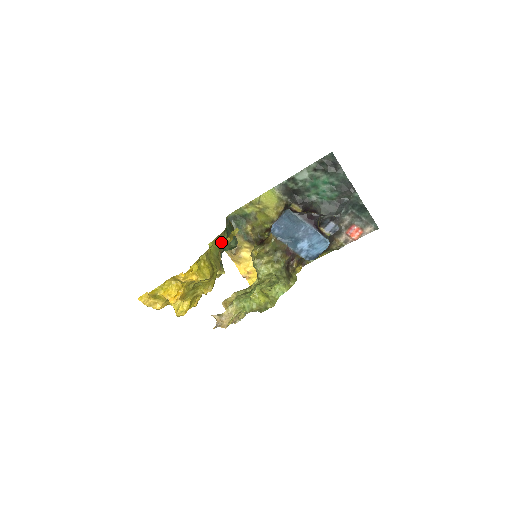
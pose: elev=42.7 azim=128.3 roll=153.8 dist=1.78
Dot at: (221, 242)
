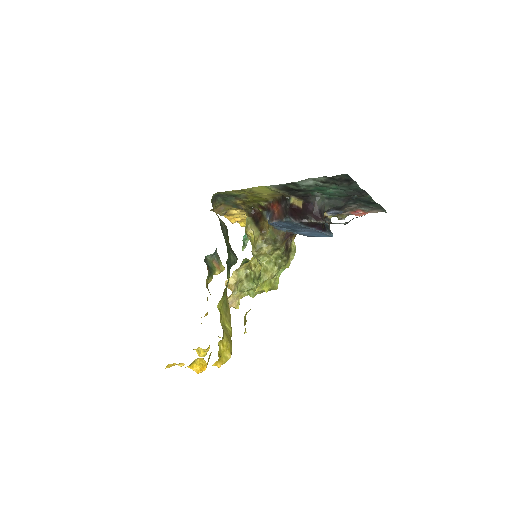
Dot at: occluded
